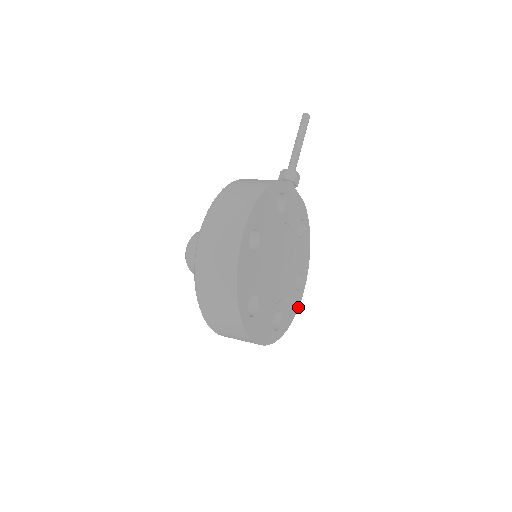
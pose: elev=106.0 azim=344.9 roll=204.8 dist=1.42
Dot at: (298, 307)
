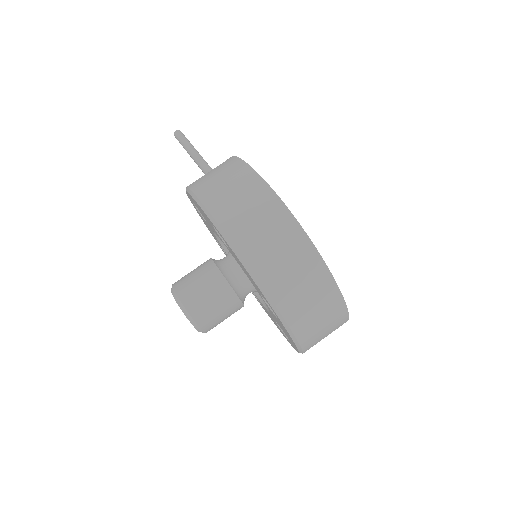
Dot at: occluded
